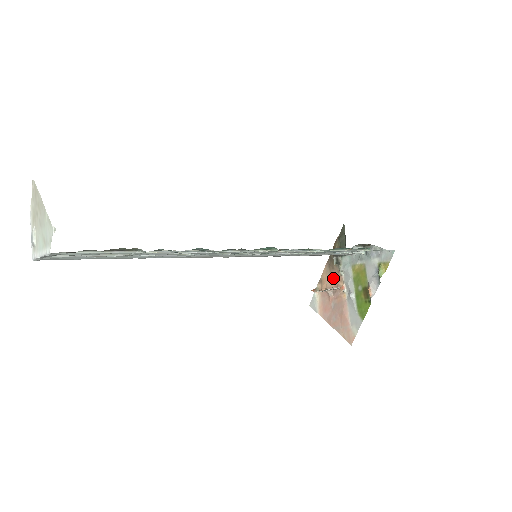
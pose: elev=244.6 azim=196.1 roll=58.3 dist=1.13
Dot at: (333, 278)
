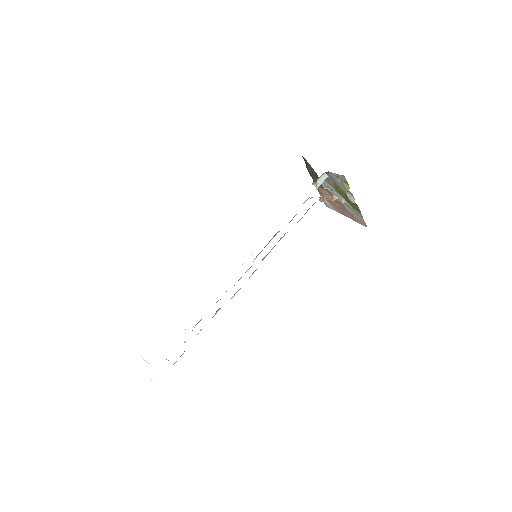
Dot at: (325, 191)
